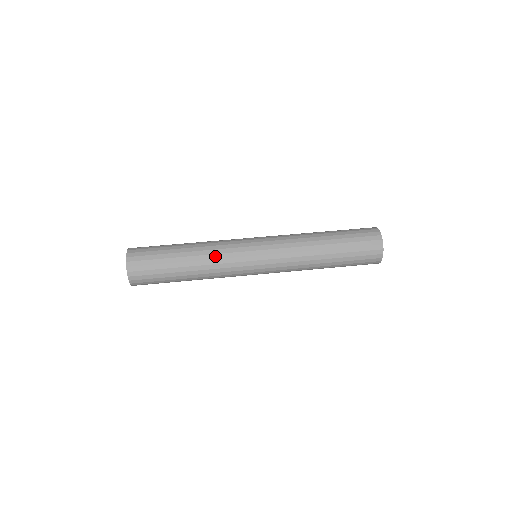
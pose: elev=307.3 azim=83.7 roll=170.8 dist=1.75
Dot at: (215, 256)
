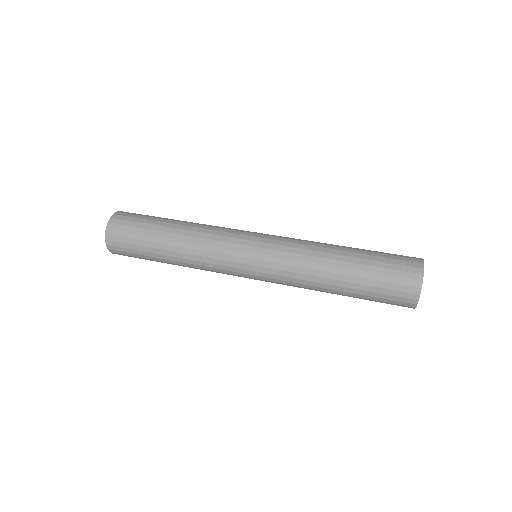
Dot at: (201, 246)
